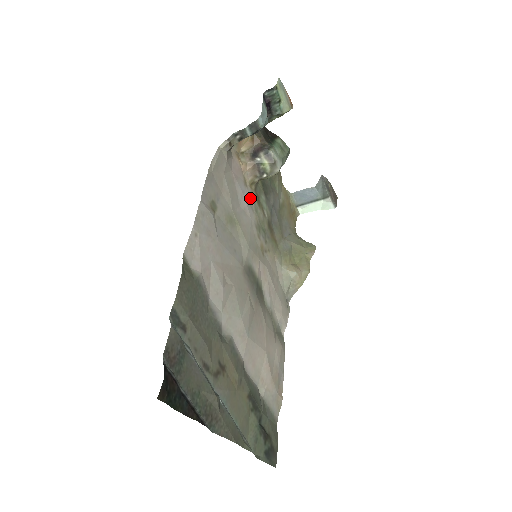
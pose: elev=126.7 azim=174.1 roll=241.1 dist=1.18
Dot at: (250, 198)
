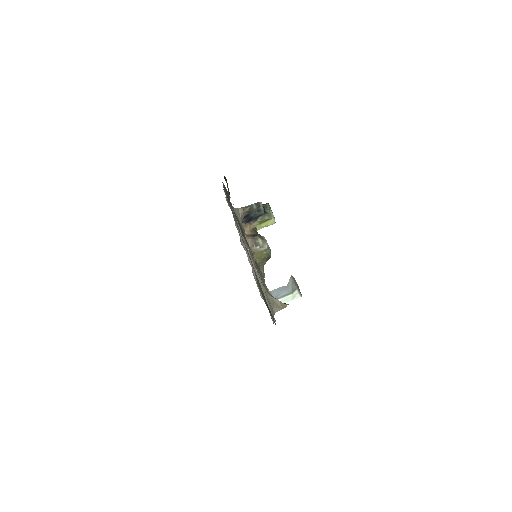
Dot at: occluded
